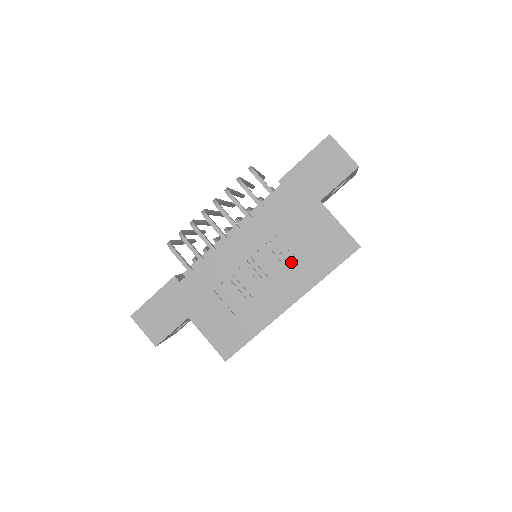
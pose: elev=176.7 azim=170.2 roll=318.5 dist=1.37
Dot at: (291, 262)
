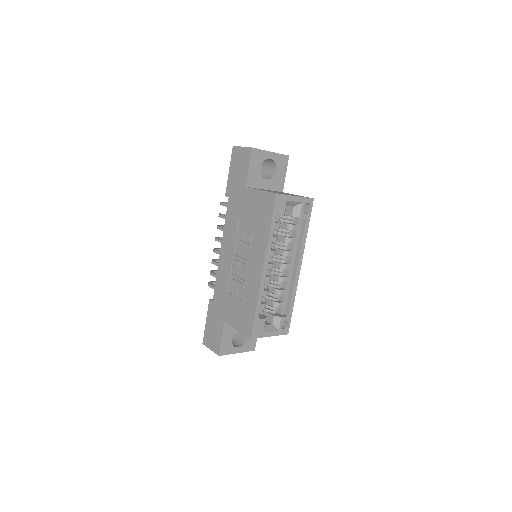
Dot at: (250, 238)
